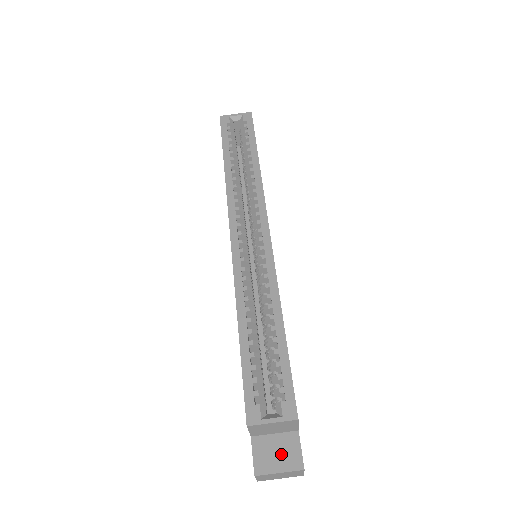
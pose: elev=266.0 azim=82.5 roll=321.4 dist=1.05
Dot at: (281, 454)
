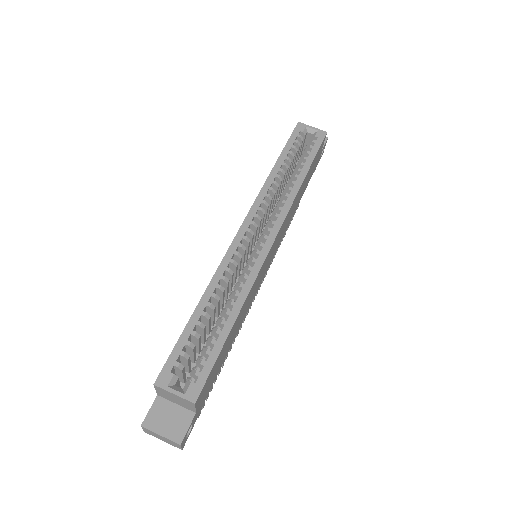
Dot at: (171, 422)
